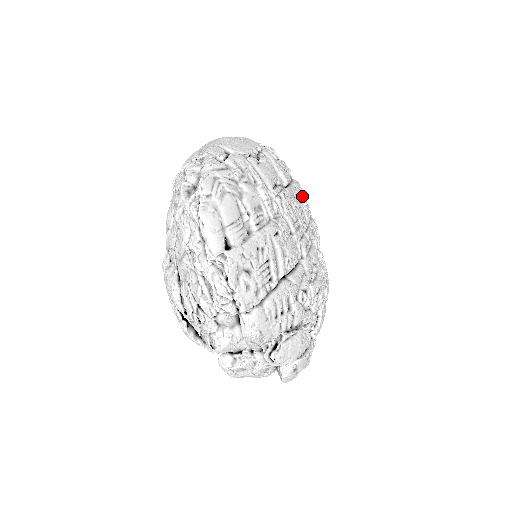
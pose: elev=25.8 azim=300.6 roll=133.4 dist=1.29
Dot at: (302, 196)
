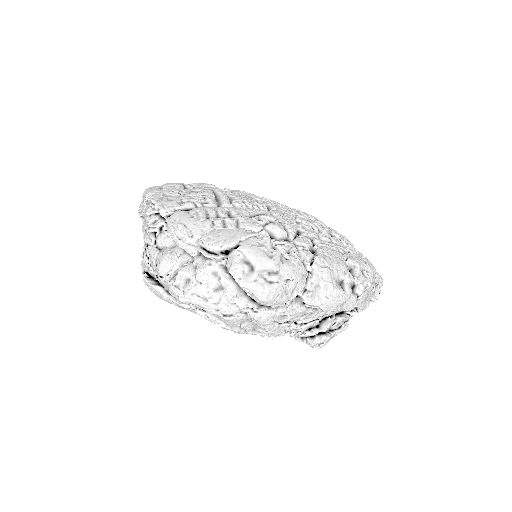
Dot at: occluded
